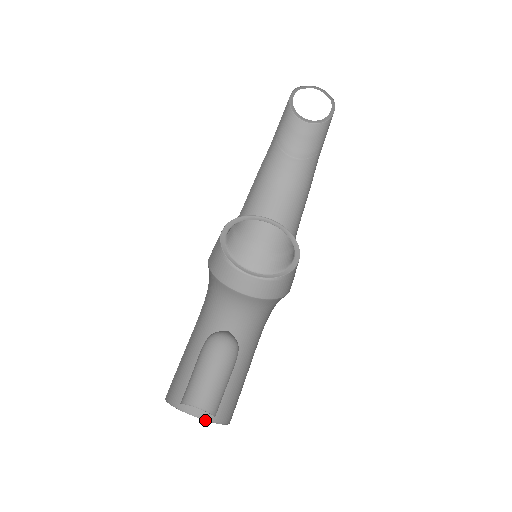
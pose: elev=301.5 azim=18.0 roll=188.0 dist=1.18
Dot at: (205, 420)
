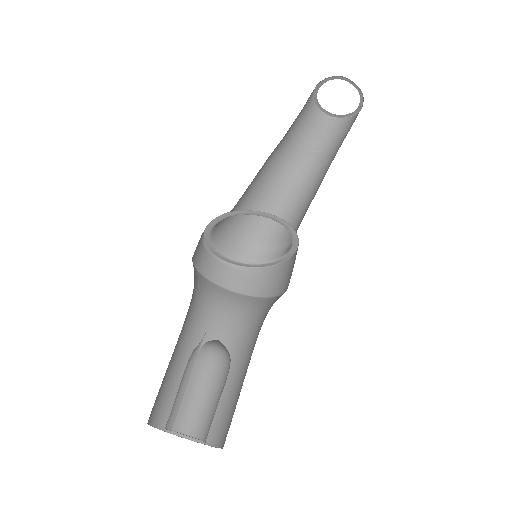
Dot at: (165, 431)
